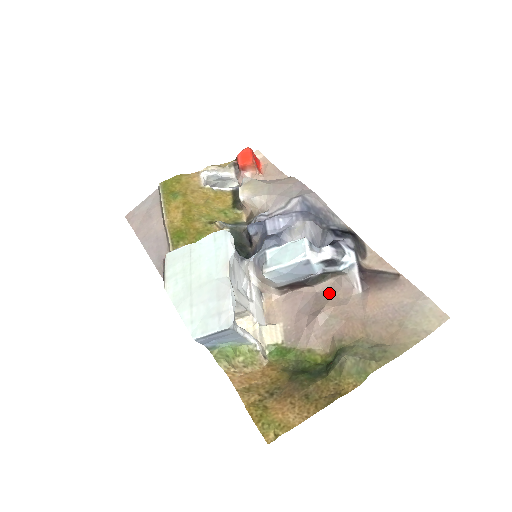
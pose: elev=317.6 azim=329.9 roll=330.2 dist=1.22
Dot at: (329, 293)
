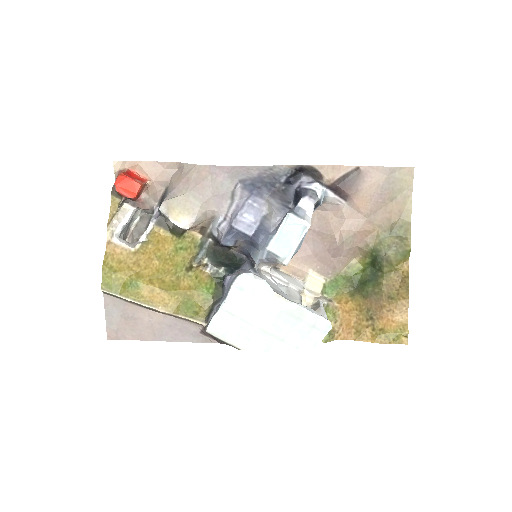
Dot at: (323, 223)
